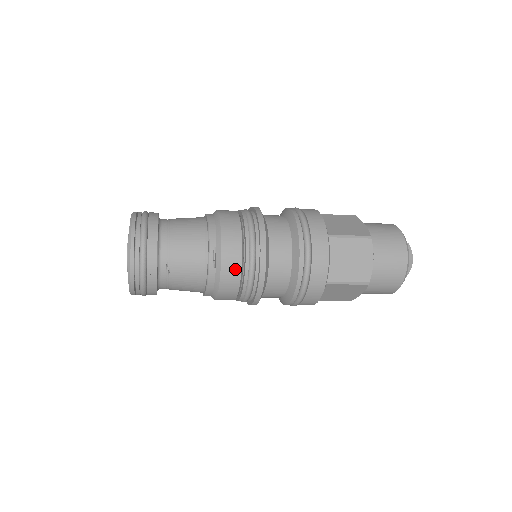
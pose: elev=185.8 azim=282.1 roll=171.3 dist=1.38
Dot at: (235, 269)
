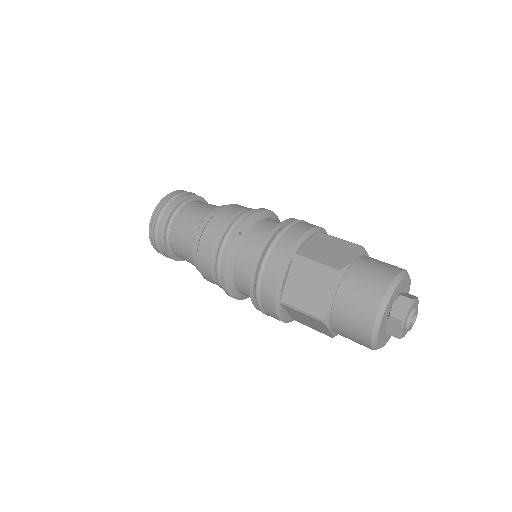
Dot at: occluded
